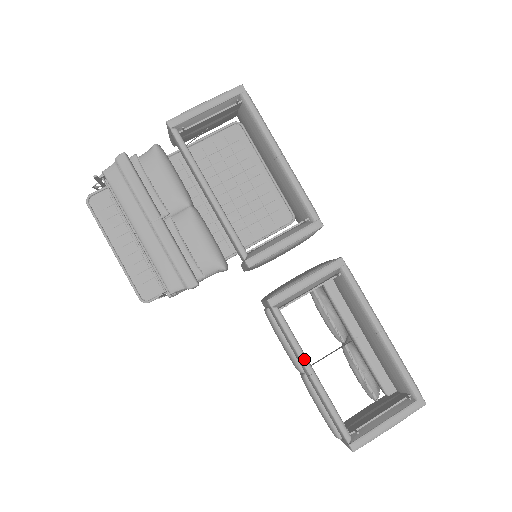
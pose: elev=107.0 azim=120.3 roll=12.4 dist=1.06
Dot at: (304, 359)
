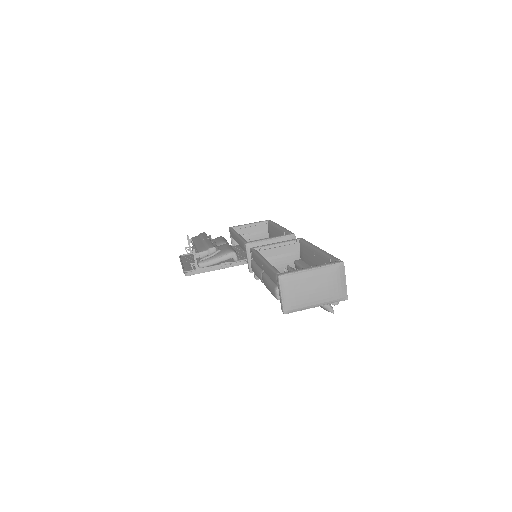
Dot at: (262, 257)
